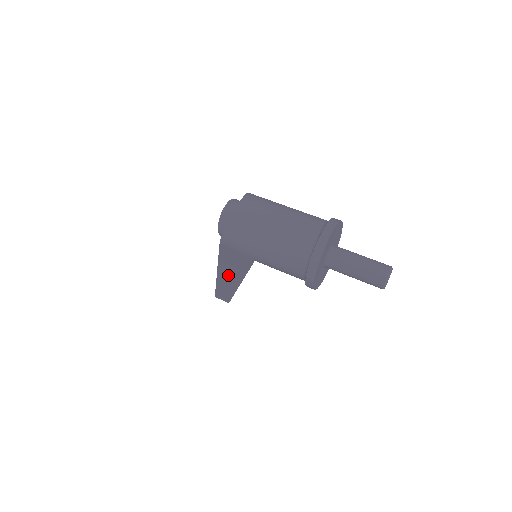
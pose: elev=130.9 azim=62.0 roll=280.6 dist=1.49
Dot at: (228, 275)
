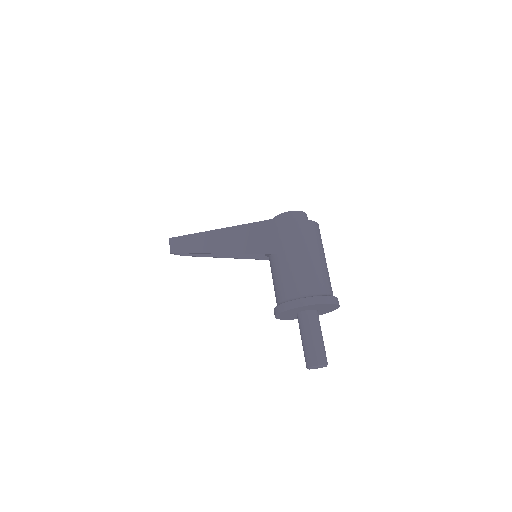
Dot at: (225, 239)
